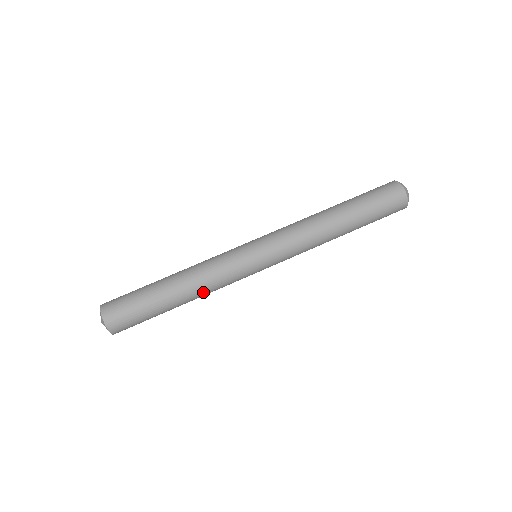
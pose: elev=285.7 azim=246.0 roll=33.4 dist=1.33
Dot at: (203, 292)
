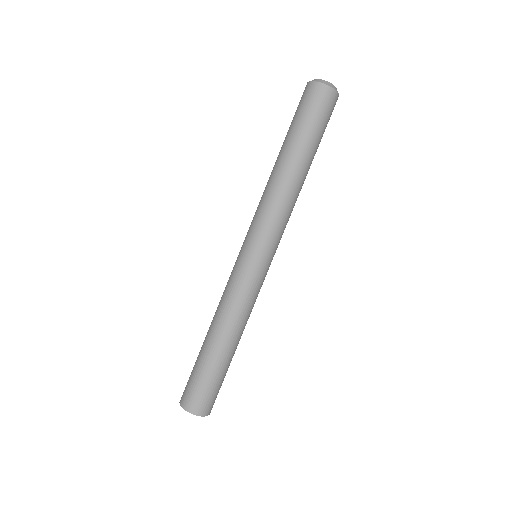
Dot at: occluded
